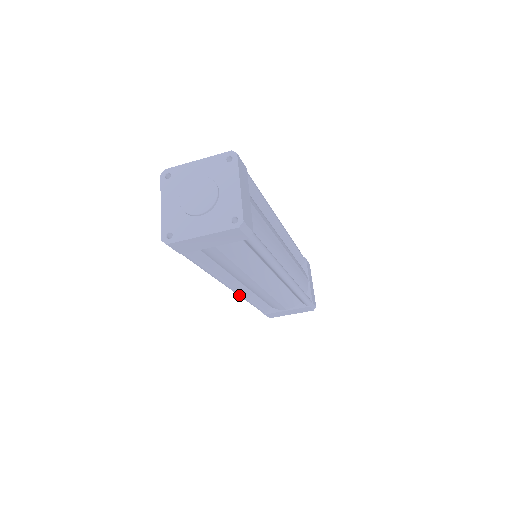
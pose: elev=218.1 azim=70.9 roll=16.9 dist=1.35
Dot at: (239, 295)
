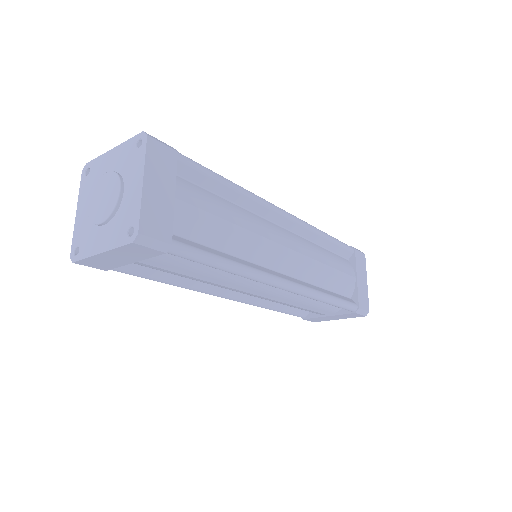
Dot at: (245, 303)
